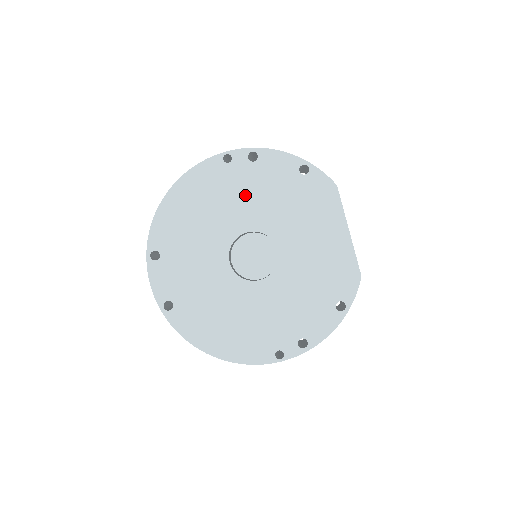
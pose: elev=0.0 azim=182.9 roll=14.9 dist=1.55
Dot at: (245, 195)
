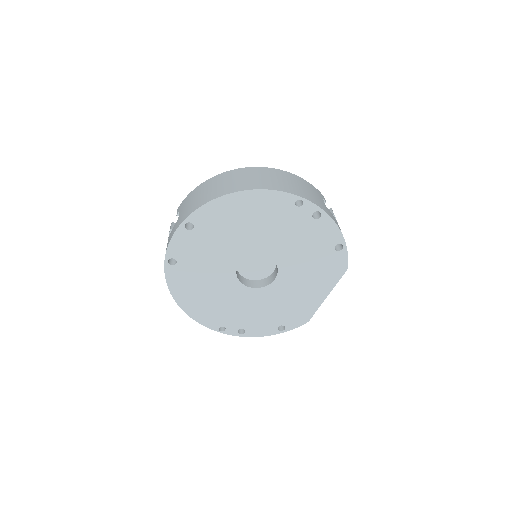
Dot at: (288, 234)
